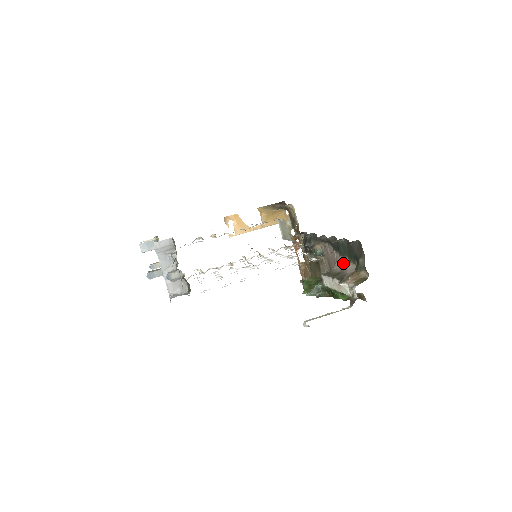
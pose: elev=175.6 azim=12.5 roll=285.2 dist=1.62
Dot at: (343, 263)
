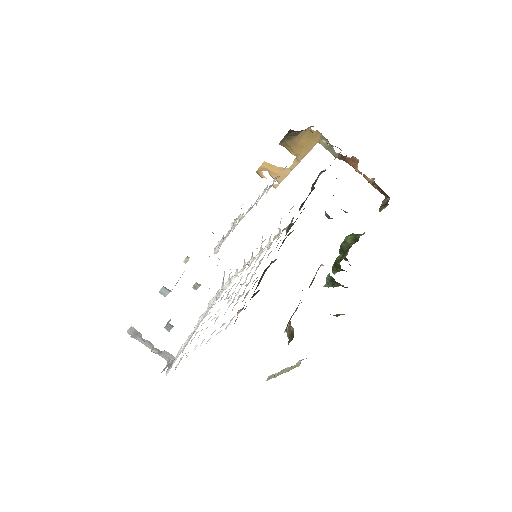
Dot at: occluded
